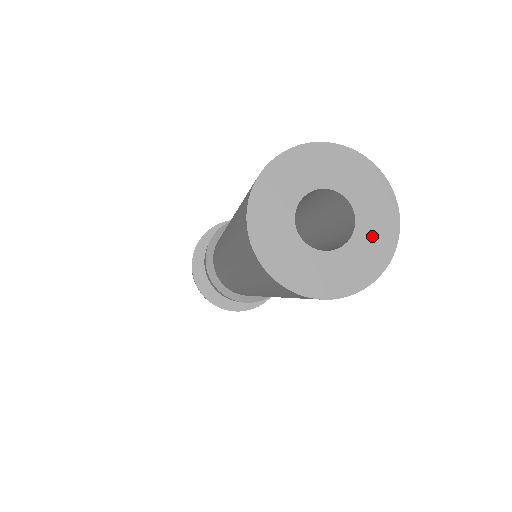
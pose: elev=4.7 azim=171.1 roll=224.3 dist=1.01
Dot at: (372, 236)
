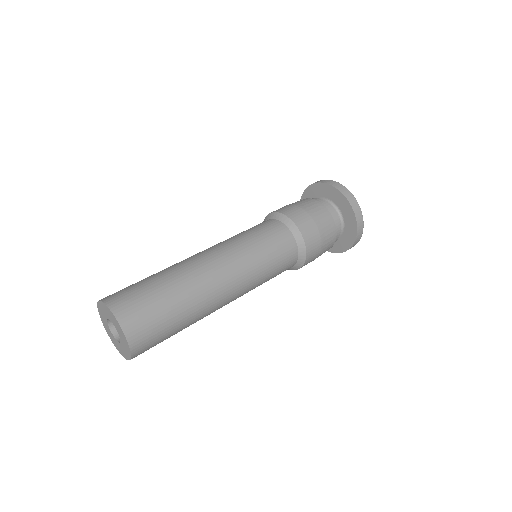
Dot at: (124, 350)
